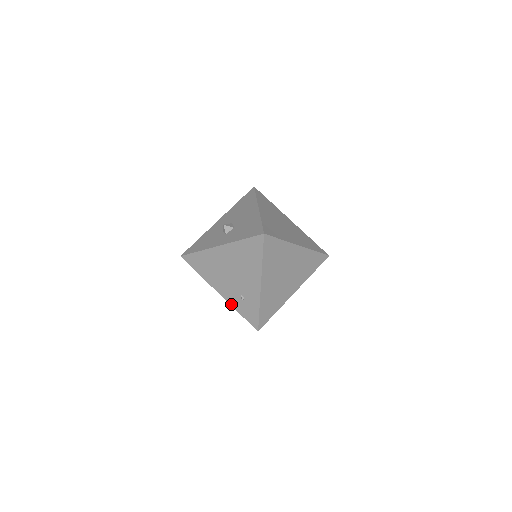
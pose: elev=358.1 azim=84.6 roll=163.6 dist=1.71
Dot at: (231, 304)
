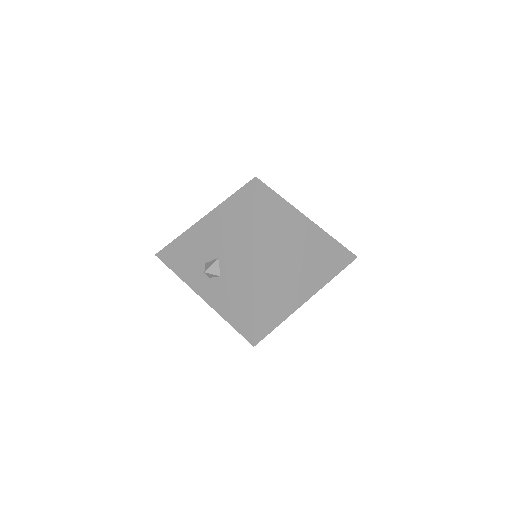
Dot at: occluded
